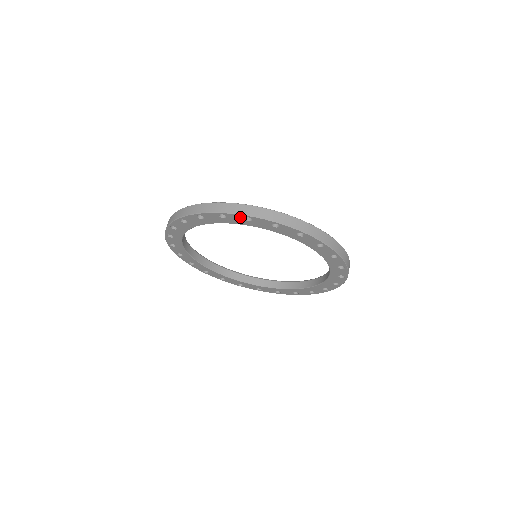
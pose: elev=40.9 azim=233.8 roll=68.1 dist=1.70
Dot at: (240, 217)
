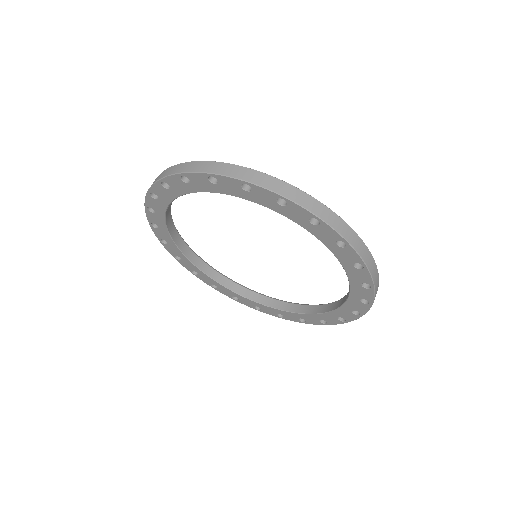
Dot at: (203, 178)
